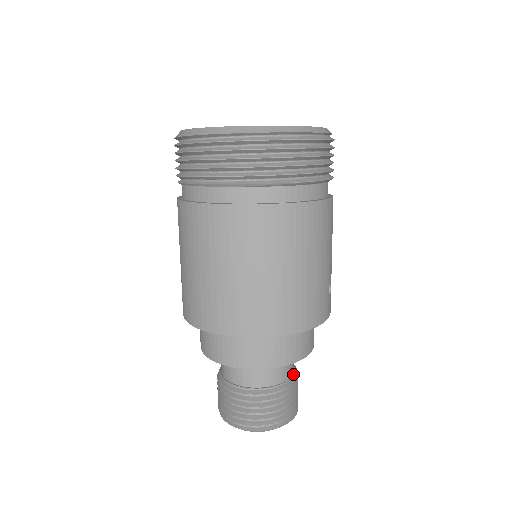
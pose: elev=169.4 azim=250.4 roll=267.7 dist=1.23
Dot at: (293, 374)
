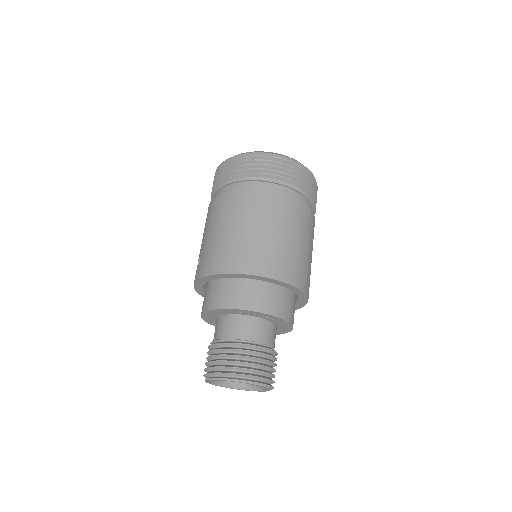
Dot at: occluded
